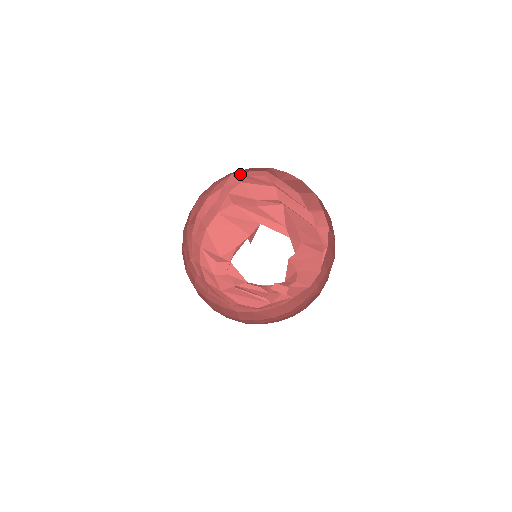
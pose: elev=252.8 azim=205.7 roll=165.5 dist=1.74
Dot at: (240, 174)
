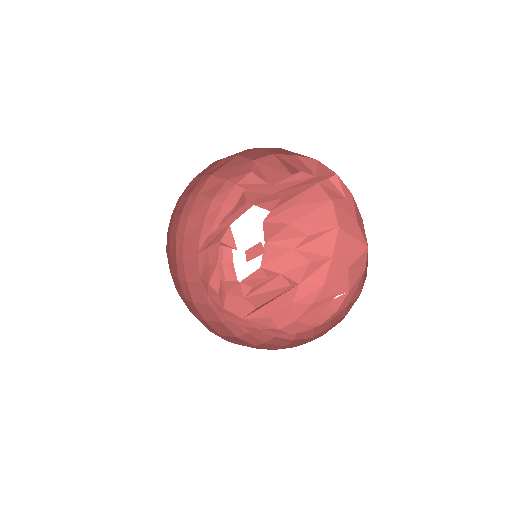
Dot at: occluded
